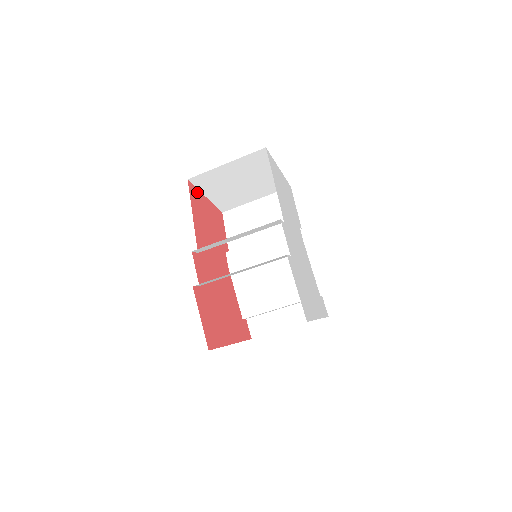
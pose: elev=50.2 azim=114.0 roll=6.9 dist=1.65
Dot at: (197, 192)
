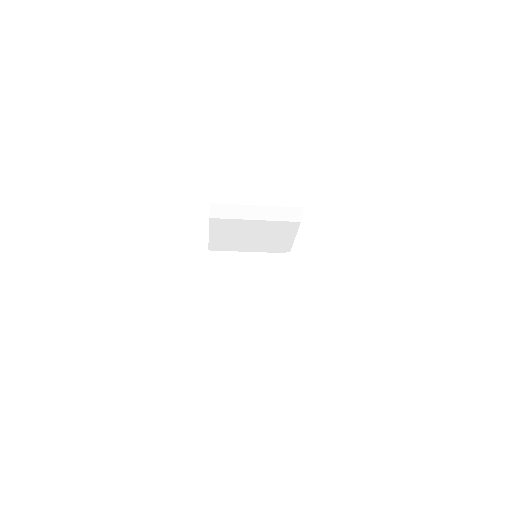
Dot at: occluded
